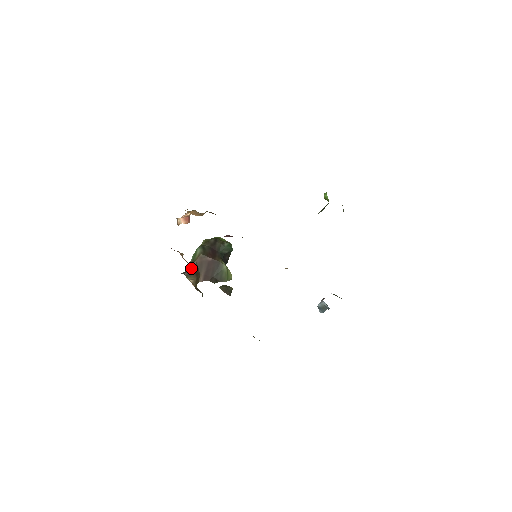
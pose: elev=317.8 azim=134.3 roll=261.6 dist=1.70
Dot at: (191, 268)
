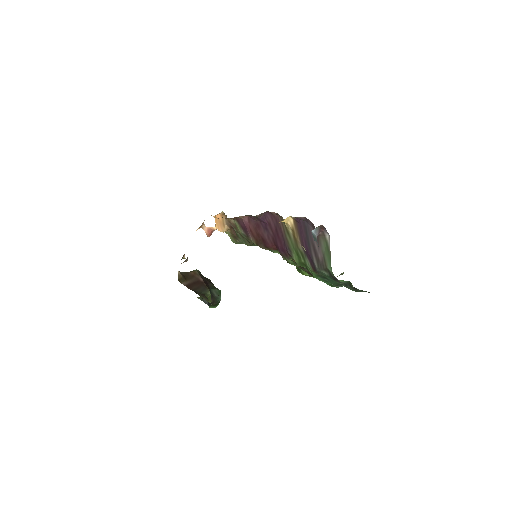
Dot at: (182, 272)
